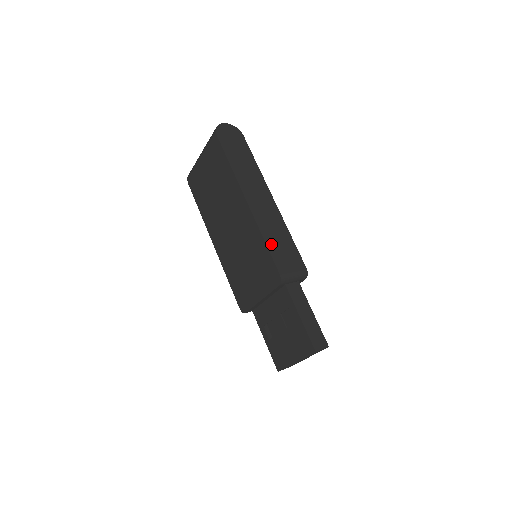
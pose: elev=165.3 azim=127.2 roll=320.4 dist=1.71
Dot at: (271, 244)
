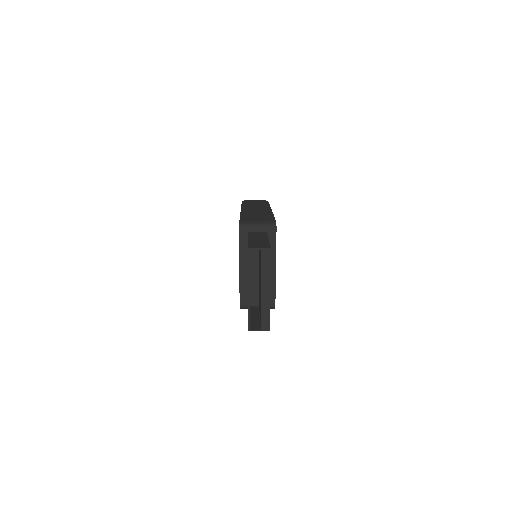
Dot at: (246, 216)
